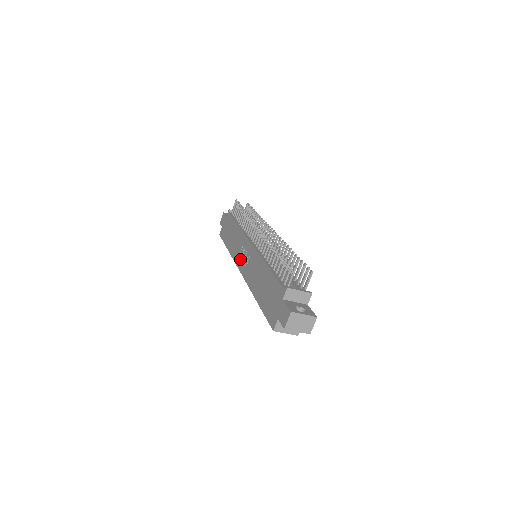
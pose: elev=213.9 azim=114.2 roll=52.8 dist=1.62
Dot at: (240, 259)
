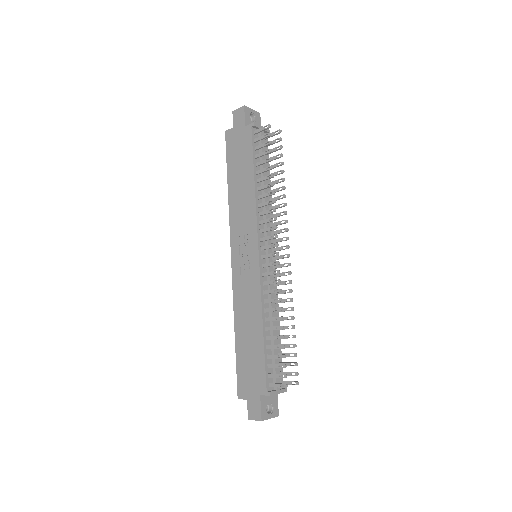
Dot at: (238, 245)
